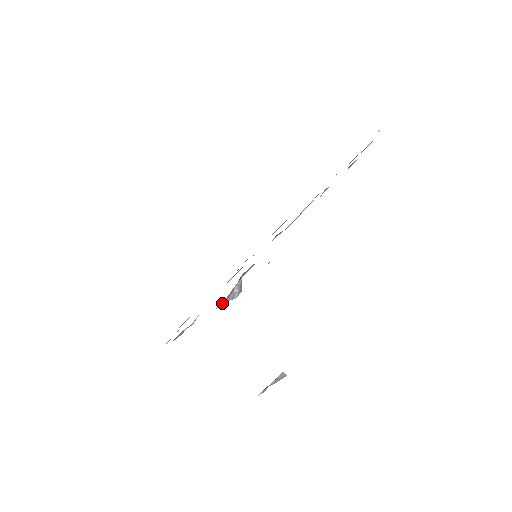
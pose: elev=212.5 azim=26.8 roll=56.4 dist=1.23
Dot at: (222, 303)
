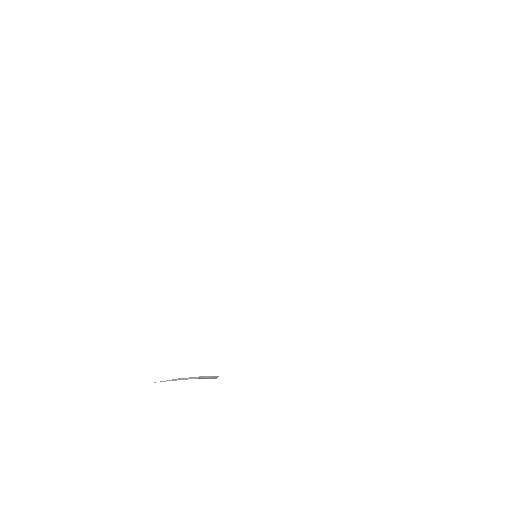
Dot at: occluded
